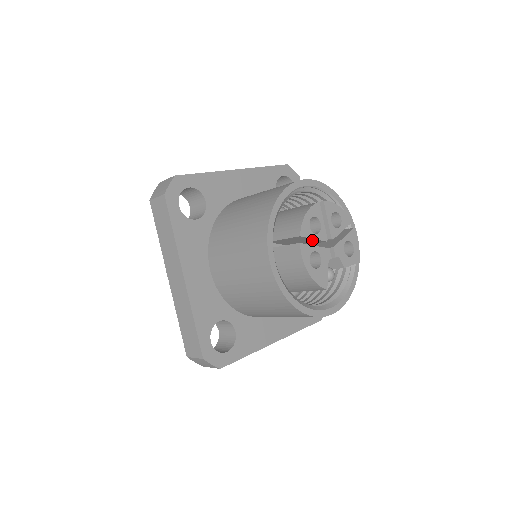
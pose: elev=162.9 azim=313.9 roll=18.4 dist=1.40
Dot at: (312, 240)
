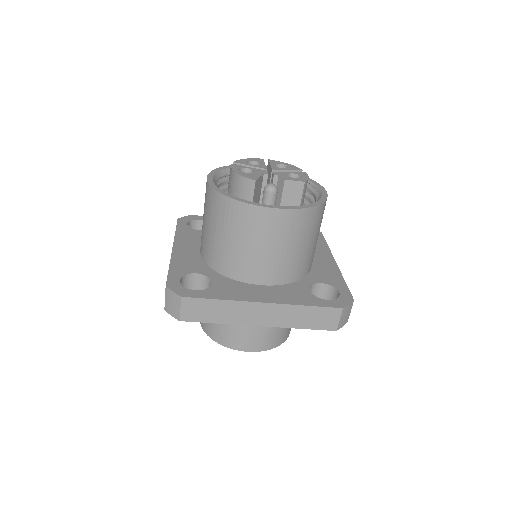
Dot at: occluded
